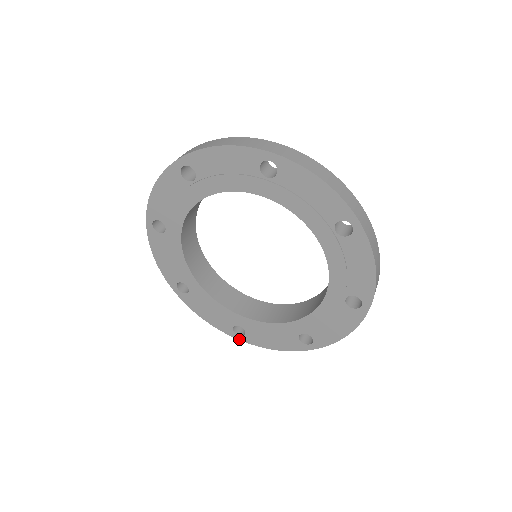
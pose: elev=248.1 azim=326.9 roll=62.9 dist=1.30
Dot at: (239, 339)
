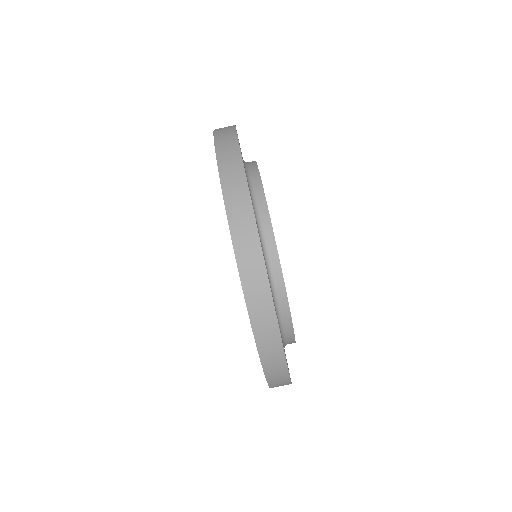
Dot at: occluded
